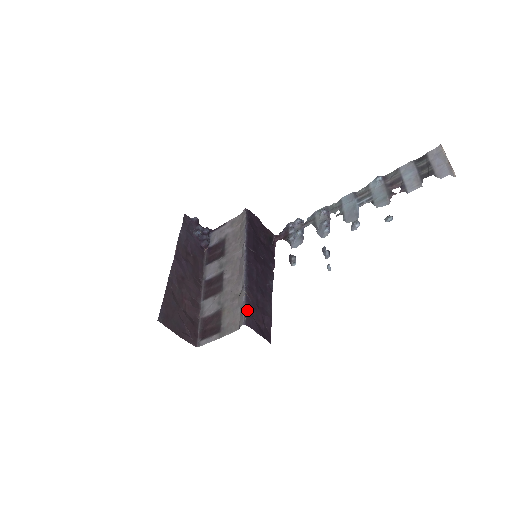
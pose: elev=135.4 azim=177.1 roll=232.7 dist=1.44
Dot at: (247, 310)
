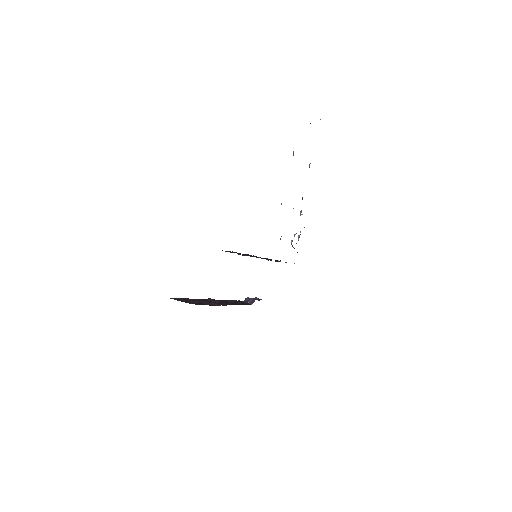
Dot at: occluded
